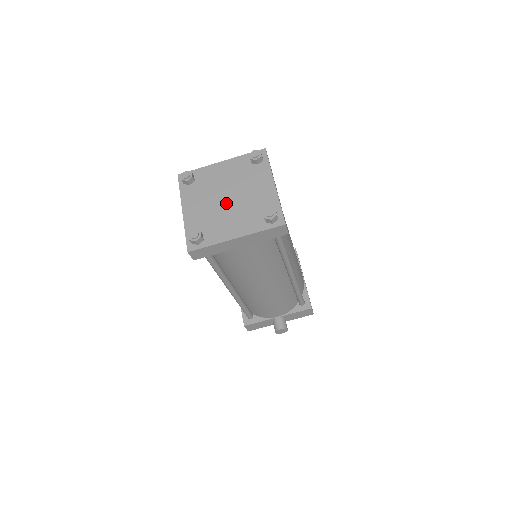
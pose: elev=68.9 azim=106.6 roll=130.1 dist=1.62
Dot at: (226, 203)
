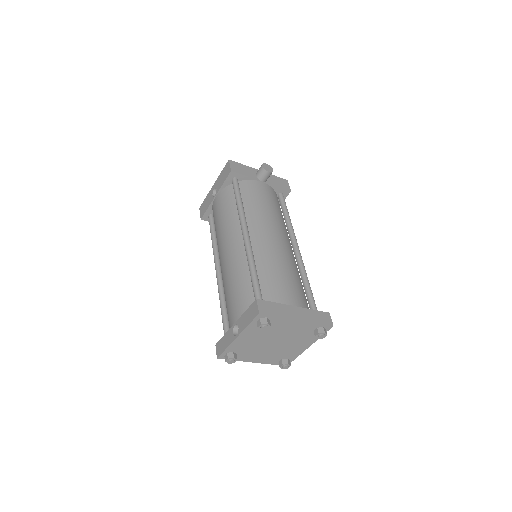
Dot at: (270, 345)
